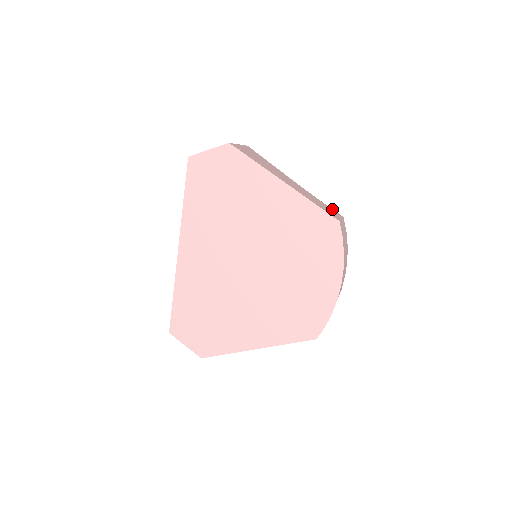
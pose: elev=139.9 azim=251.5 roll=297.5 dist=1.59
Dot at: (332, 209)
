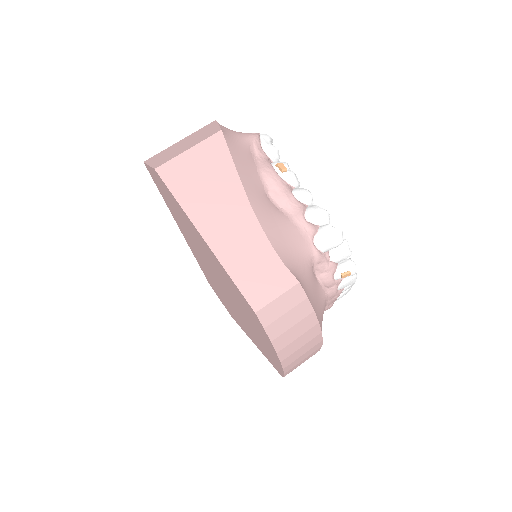
Dot at: (285, 268)
